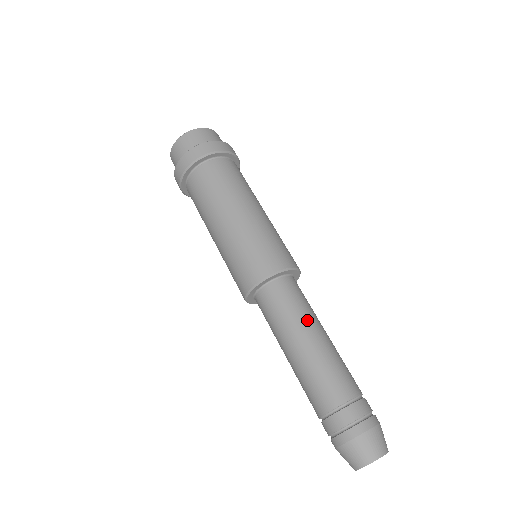
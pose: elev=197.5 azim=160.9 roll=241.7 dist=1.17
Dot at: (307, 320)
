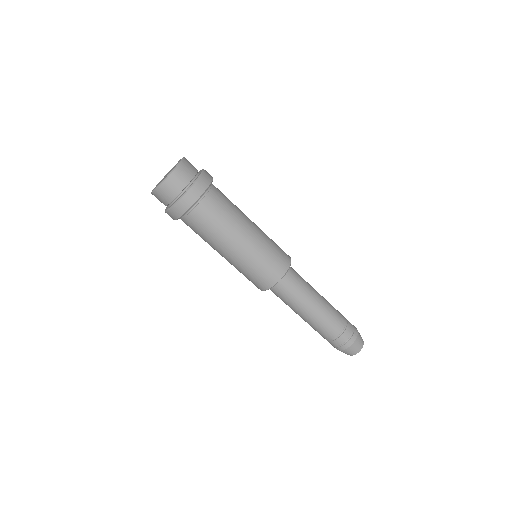
Dot at: (311, 289)
